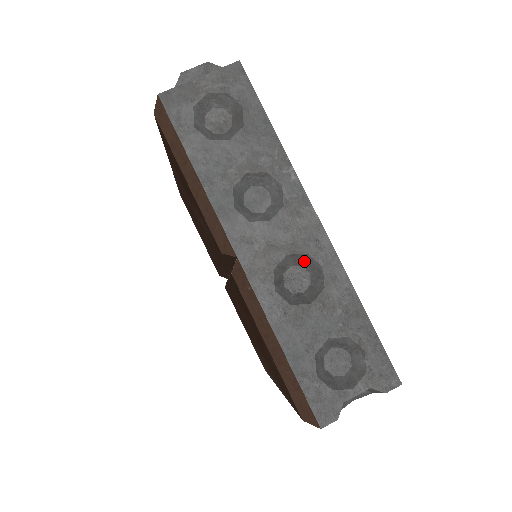
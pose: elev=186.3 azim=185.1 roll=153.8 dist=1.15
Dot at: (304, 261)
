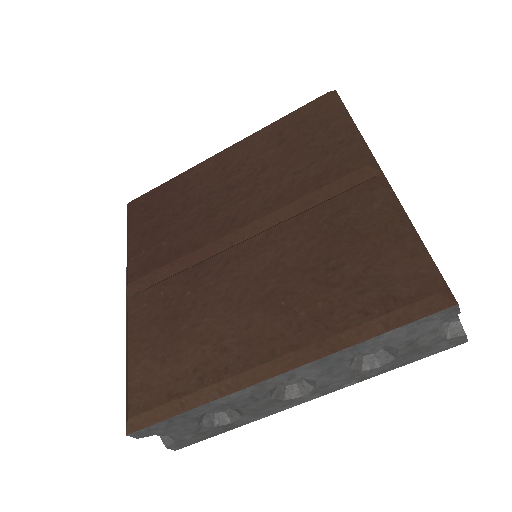
Dot at: occluded
